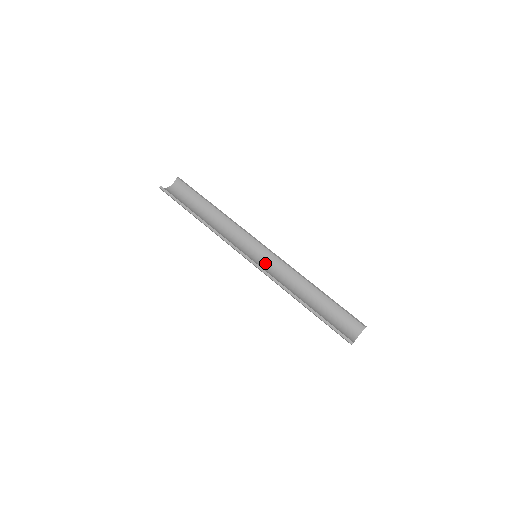
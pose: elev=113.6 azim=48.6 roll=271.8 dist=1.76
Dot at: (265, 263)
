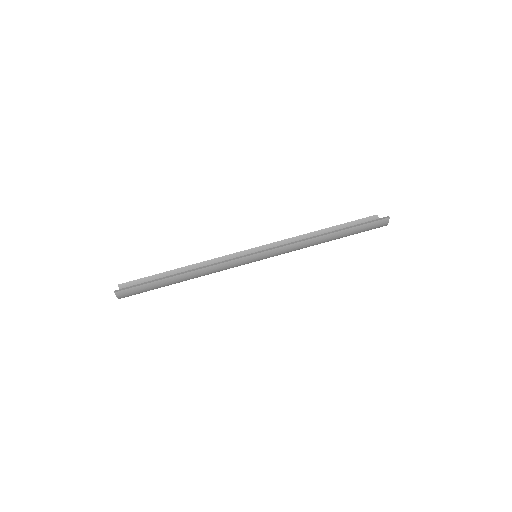
Dot at: occluded
